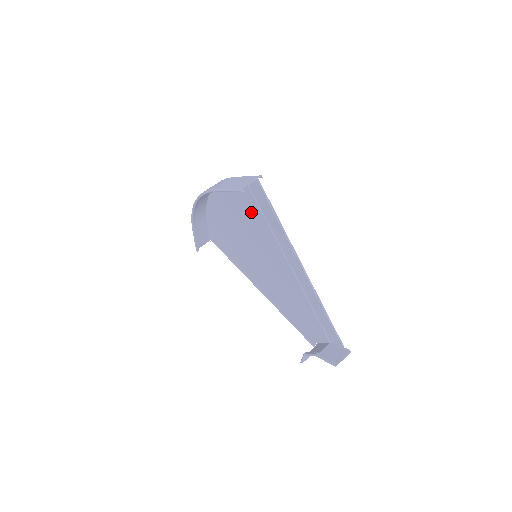
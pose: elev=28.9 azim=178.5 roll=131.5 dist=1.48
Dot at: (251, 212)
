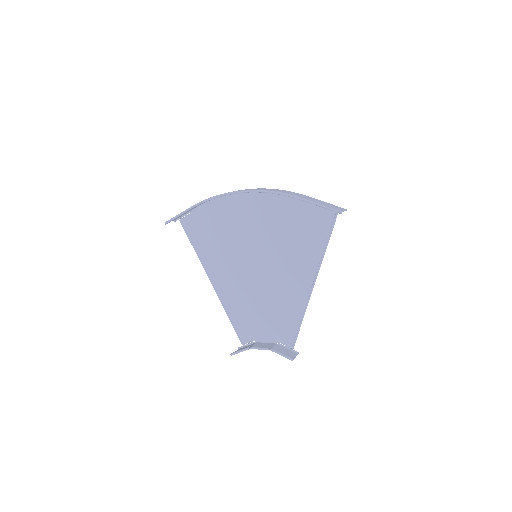
Dot at: (296, 225)
